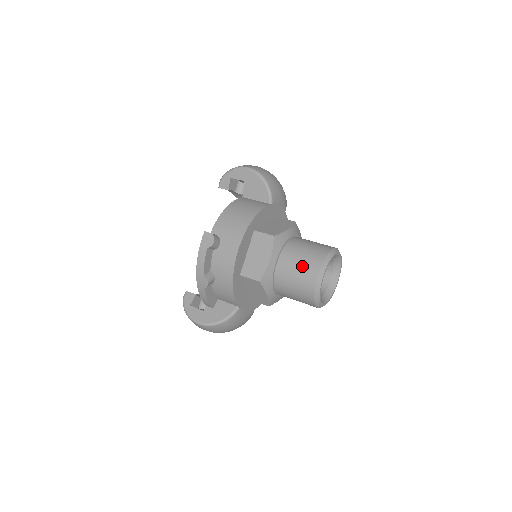
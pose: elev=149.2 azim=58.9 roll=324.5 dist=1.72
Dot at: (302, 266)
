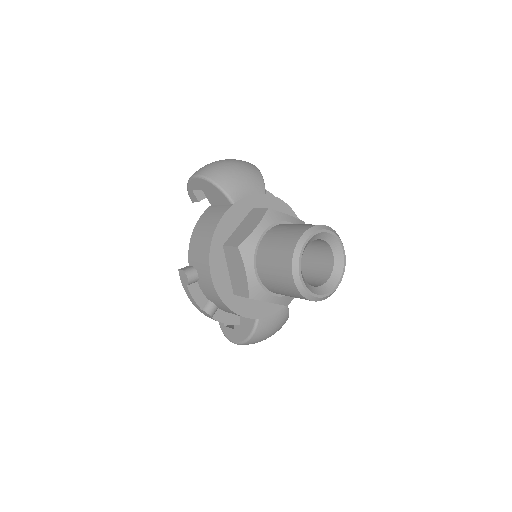
Dot at: (276, 270)
